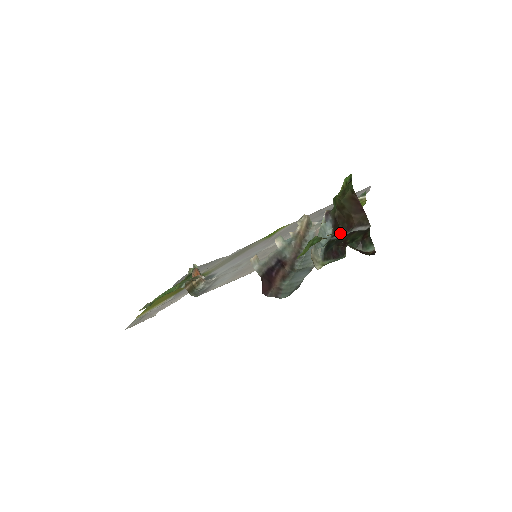
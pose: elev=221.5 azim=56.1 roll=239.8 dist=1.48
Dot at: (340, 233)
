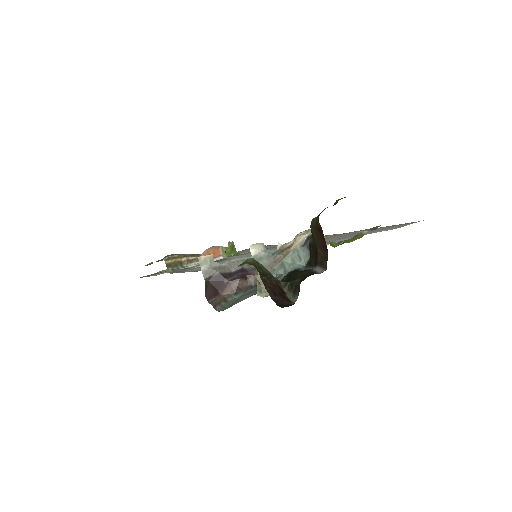
Dot at: (309, 265)
